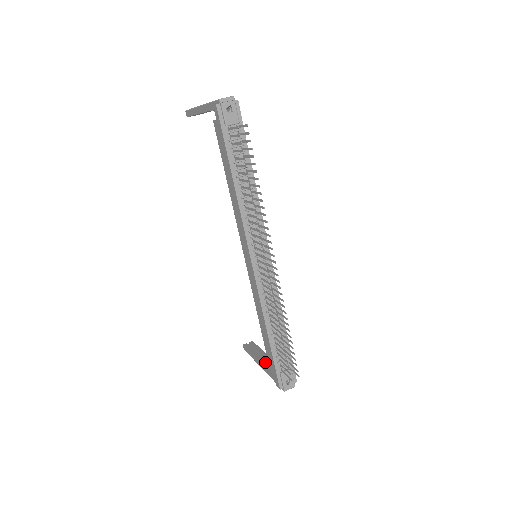
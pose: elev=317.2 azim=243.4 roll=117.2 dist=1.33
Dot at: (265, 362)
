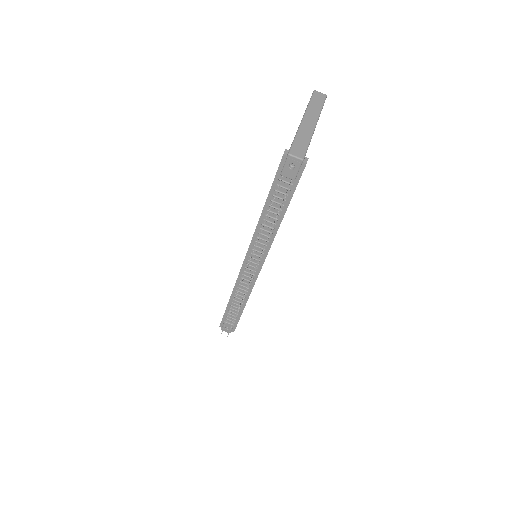
Dot at: occluded
